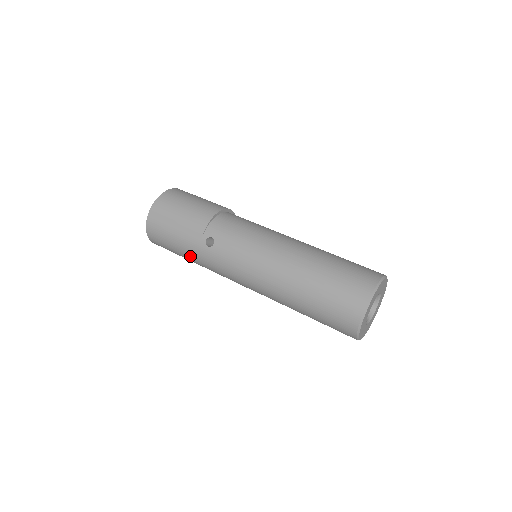
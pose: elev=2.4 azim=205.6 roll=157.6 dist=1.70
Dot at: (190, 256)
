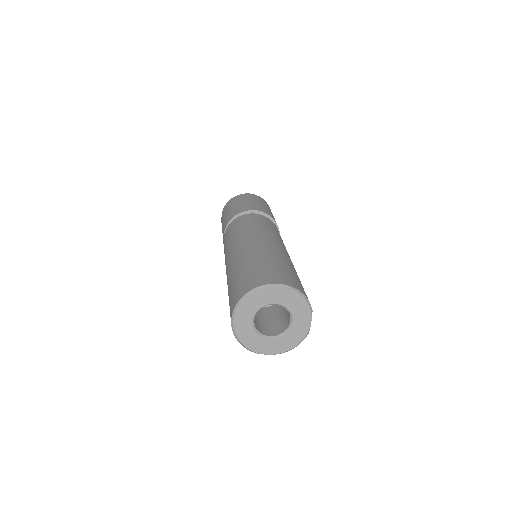
Dot at: occluded
